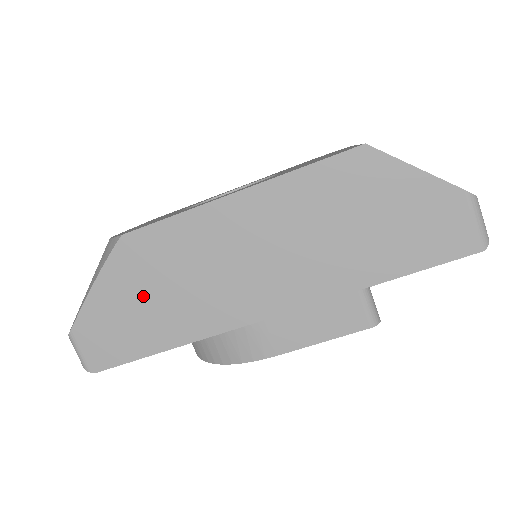
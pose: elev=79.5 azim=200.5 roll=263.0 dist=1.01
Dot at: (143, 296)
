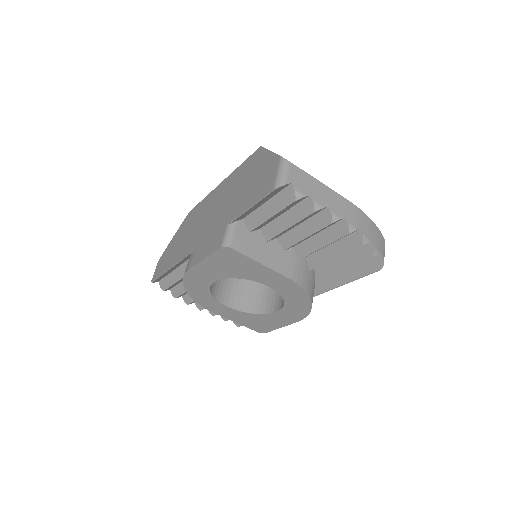
Dot at: (179, 240)
